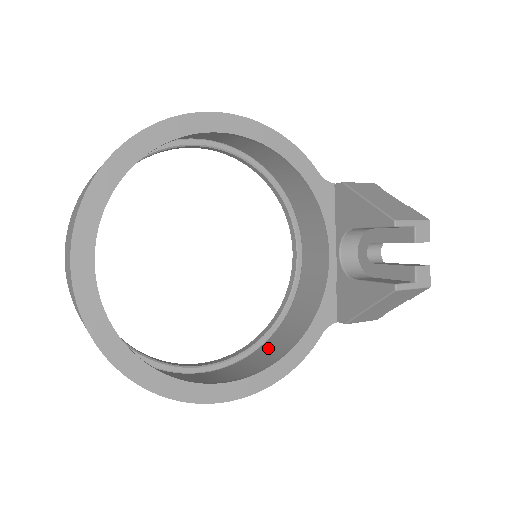
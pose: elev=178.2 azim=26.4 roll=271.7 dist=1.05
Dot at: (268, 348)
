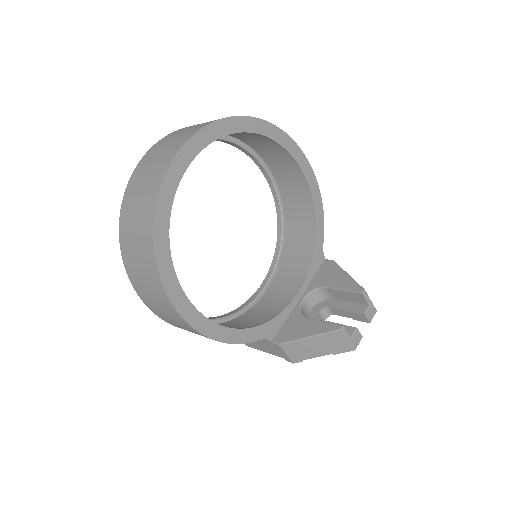
Dot at: occluded
